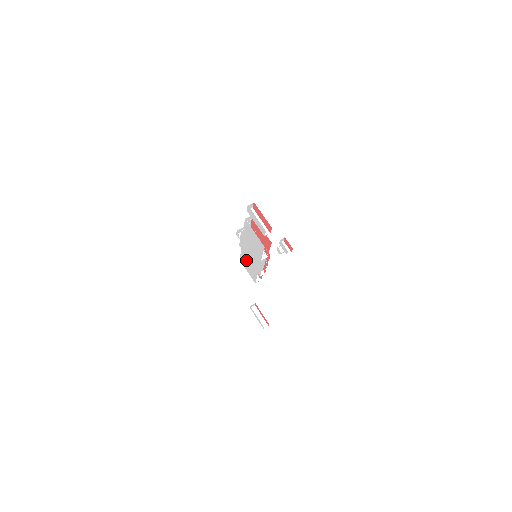
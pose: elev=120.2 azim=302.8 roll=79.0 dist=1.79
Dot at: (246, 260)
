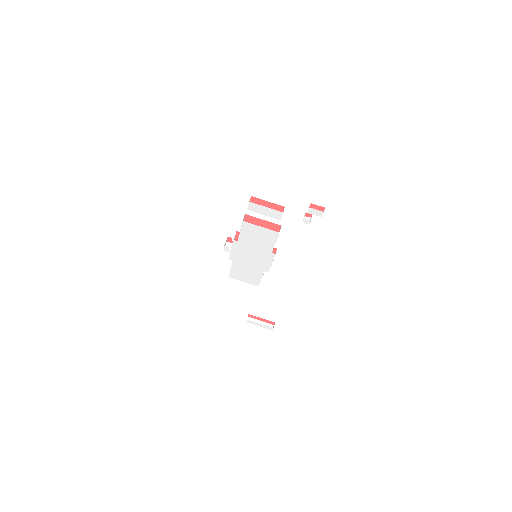
Dot at: (242, 269)
